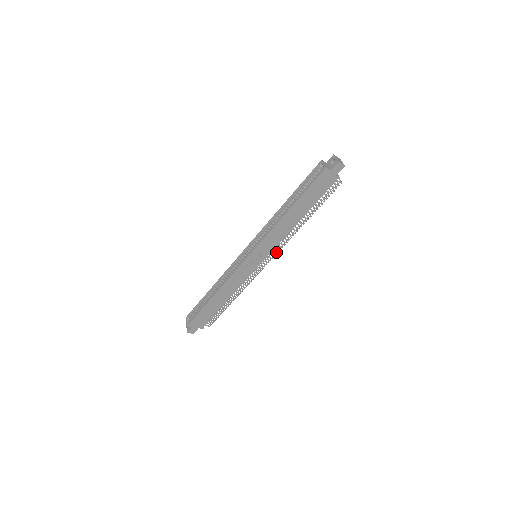
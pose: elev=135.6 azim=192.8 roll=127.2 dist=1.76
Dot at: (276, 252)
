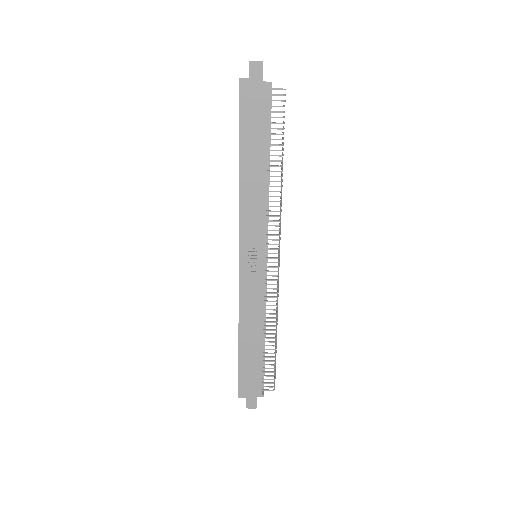
Dot at: (279, 238)
